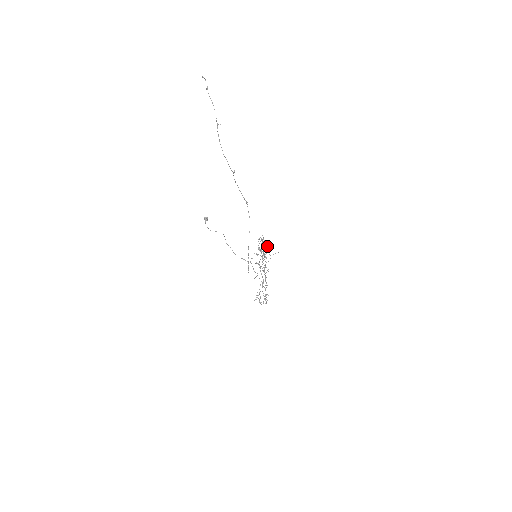
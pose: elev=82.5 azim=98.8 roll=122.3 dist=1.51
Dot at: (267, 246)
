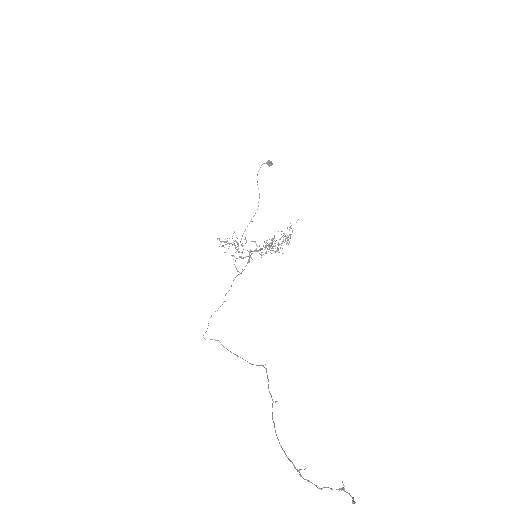
Dot at: occluded
